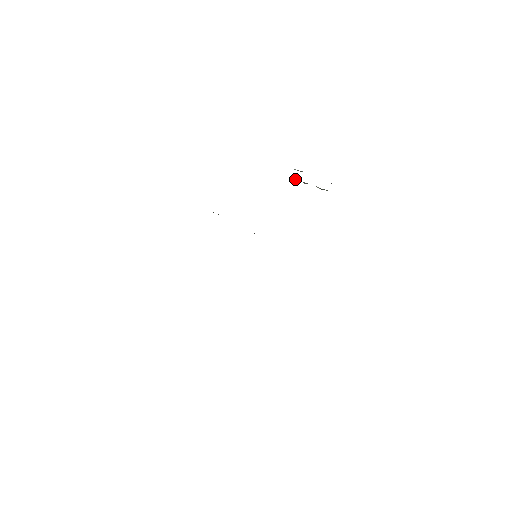
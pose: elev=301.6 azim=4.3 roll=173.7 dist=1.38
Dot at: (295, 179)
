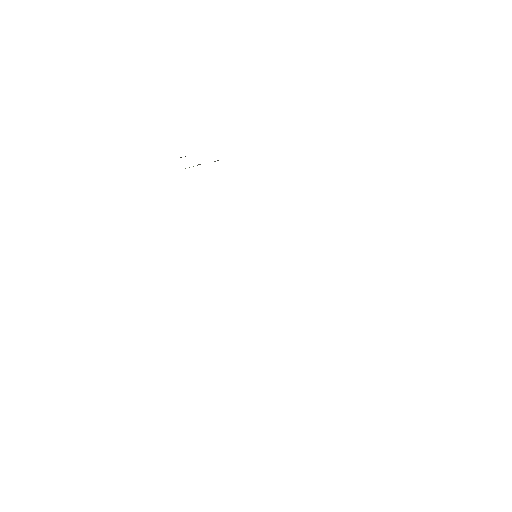
Dot at: occluded
